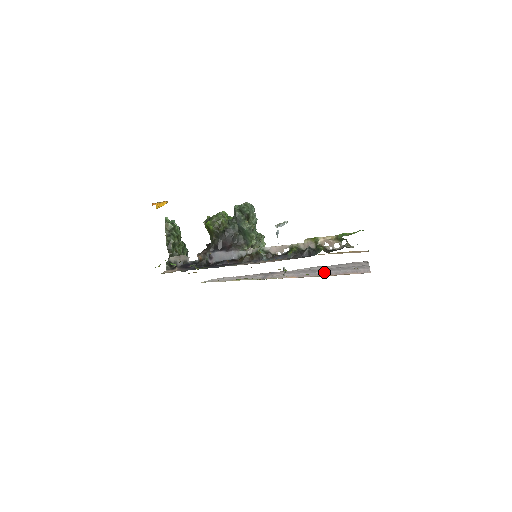
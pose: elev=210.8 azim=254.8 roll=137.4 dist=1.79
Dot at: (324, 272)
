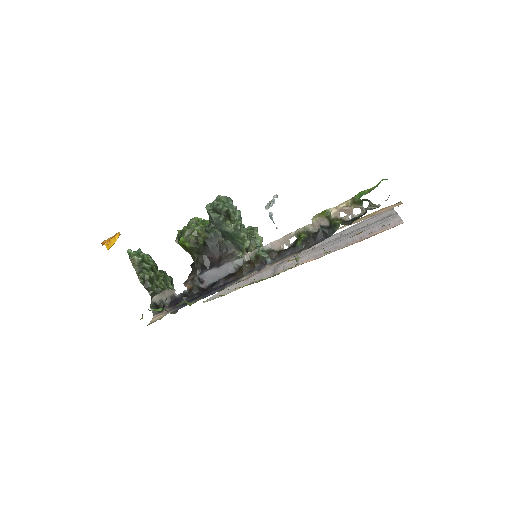
Dot at: (345, 241)
